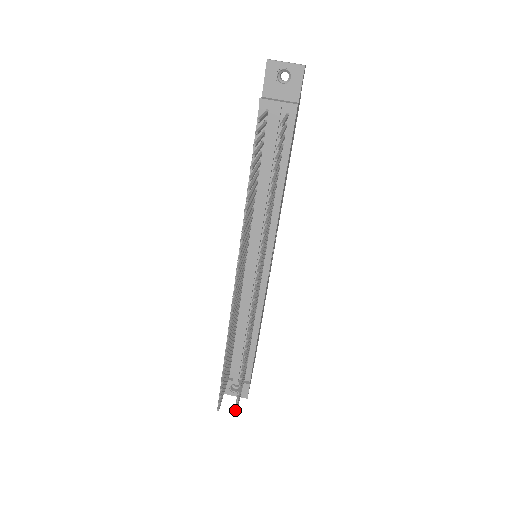
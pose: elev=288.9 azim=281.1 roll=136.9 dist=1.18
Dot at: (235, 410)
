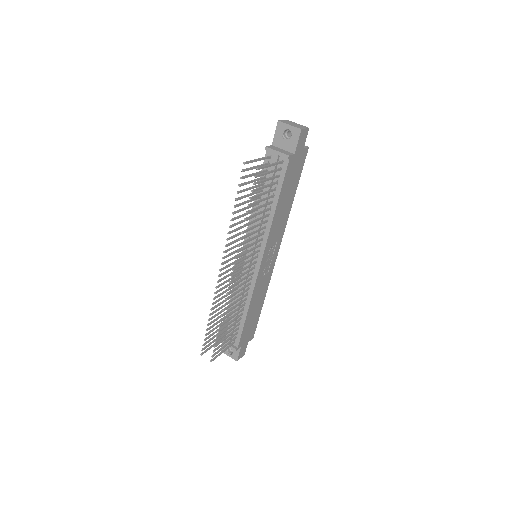
Dot at: (212, 359)
